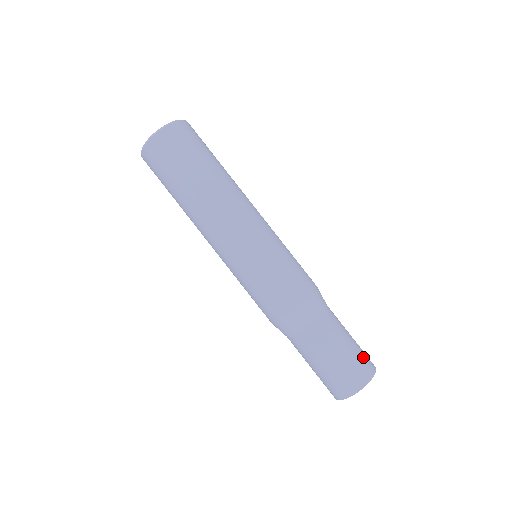
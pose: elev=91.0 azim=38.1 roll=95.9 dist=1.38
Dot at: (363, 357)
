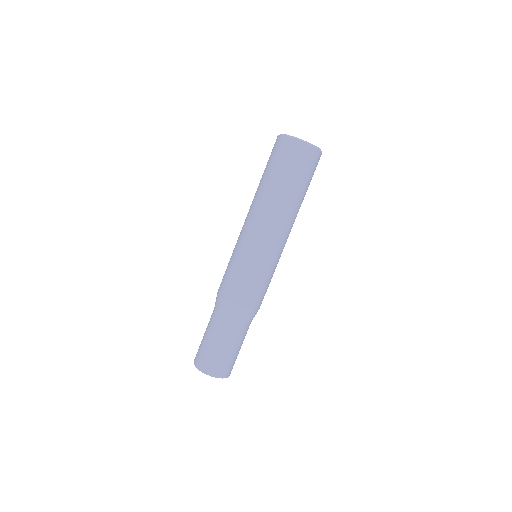
Dot at: (234, 363)
